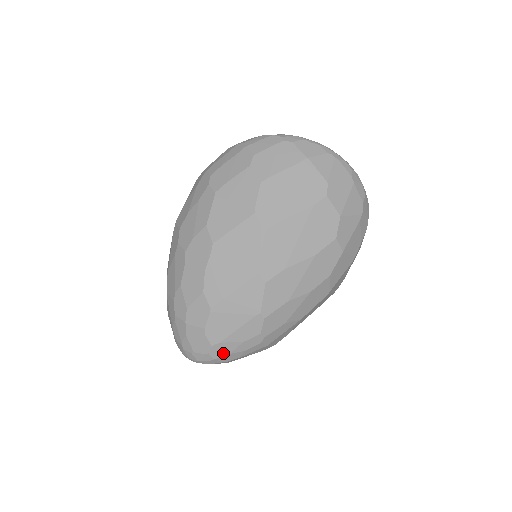
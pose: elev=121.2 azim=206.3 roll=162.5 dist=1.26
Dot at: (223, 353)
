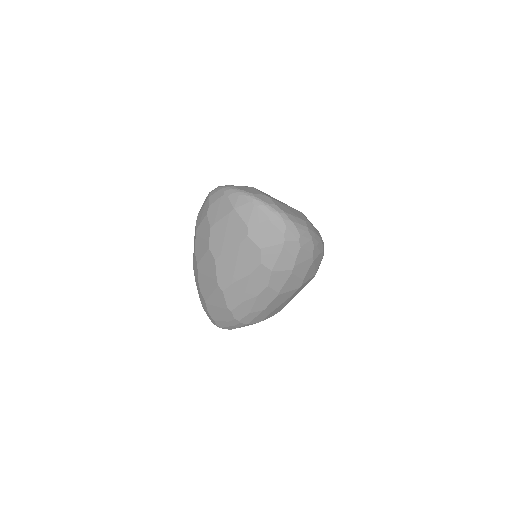
Dot at: (223, 326)
